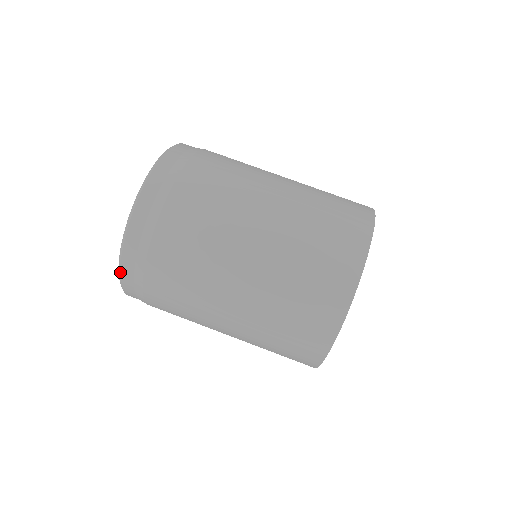
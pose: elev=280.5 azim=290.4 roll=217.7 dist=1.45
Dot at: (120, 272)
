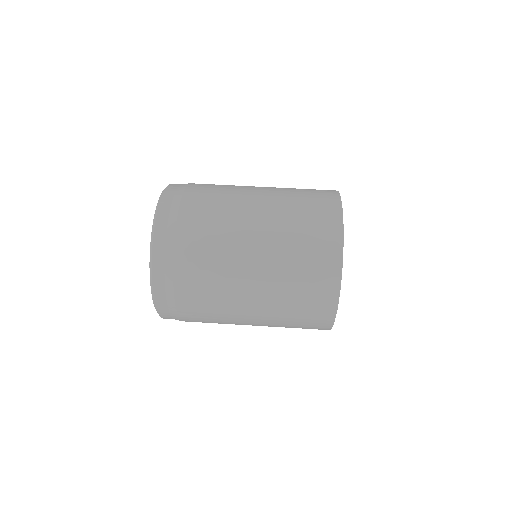
Dot at: (152, 279)
